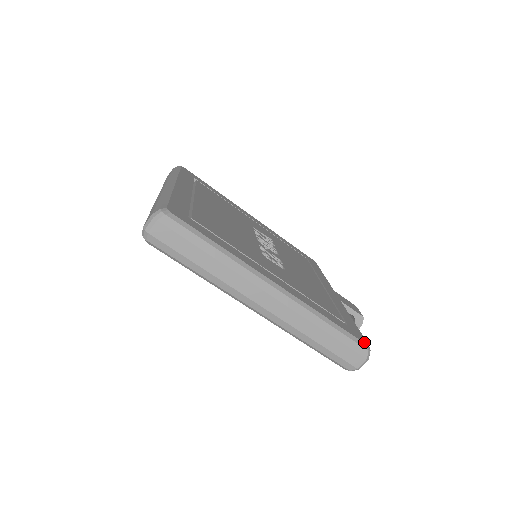
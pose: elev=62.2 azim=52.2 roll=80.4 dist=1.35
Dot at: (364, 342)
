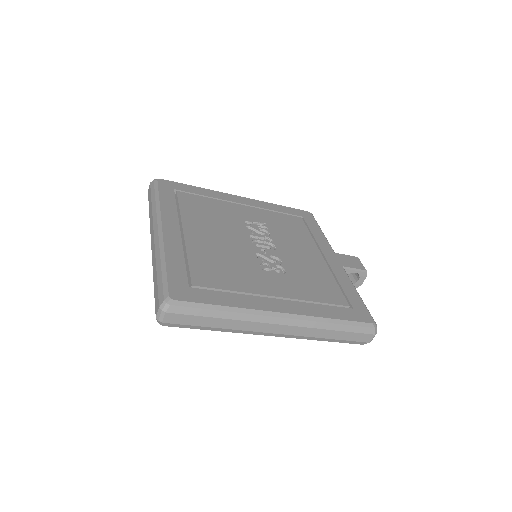
Dot at: (370, 322)
